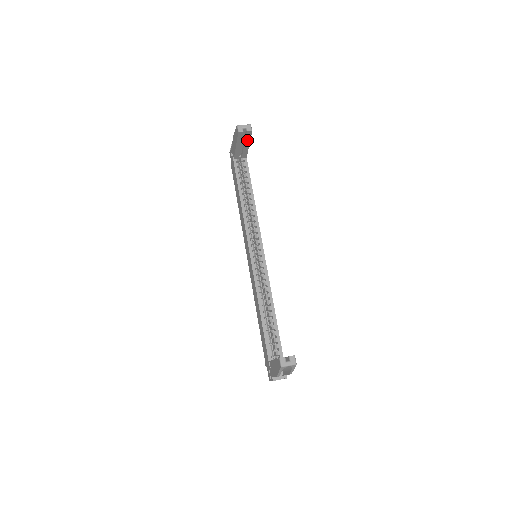
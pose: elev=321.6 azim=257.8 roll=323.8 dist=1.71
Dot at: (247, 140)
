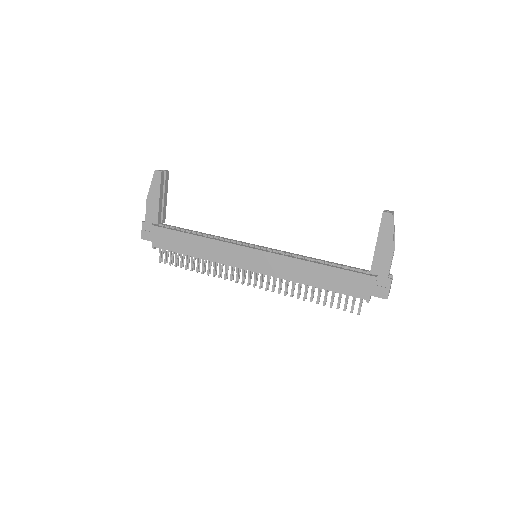
Dot at: (166, 188)
